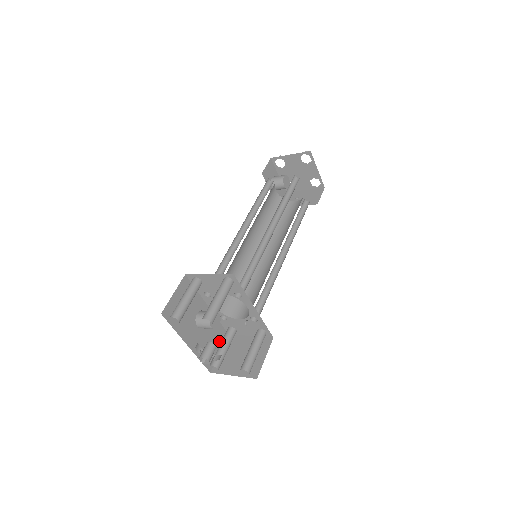
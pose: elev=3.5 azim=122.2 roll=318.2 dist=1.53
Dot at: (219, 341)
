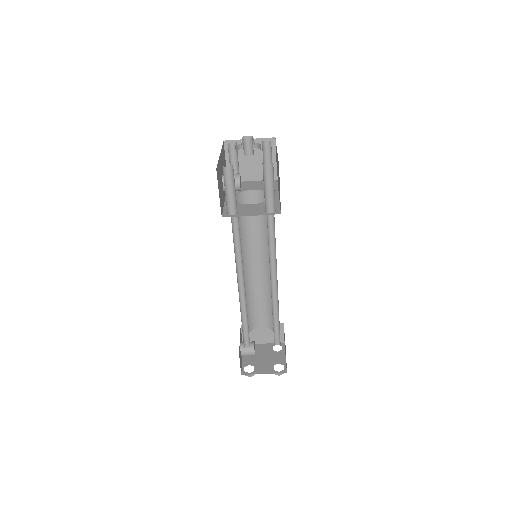
Dot at: (220, 199)
